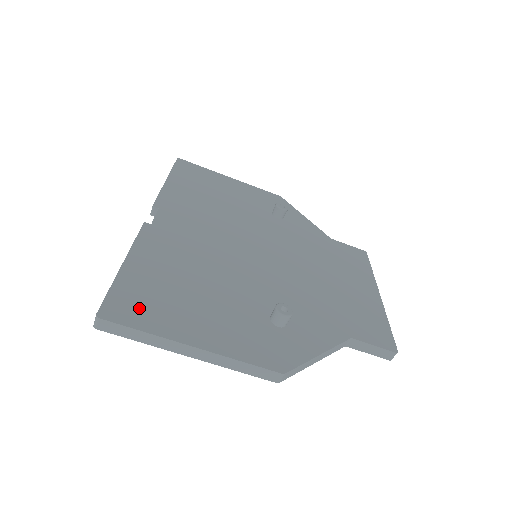
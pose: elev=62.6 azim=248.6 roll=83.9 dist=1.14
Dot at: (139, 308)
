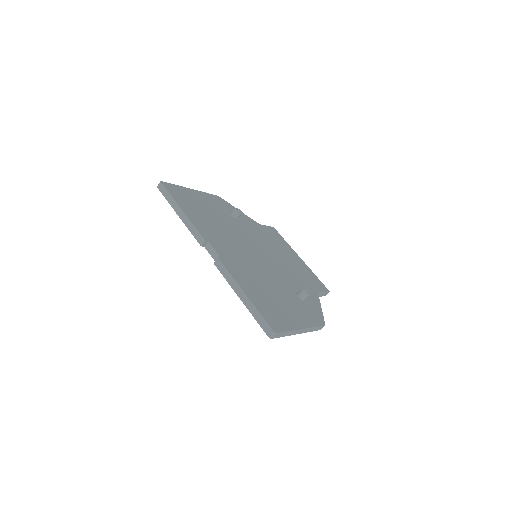
Dot at: (276, 319)
